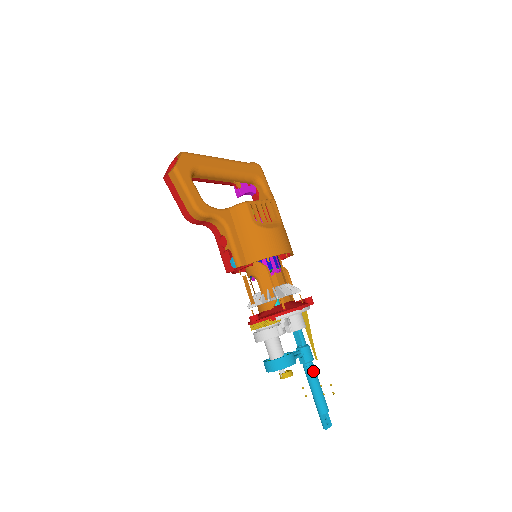
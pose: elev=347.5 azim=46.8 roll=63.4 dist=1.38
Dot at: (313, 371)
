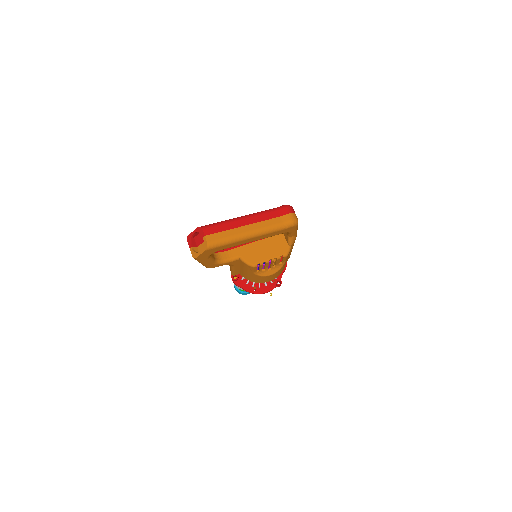
Dot at: occluded
